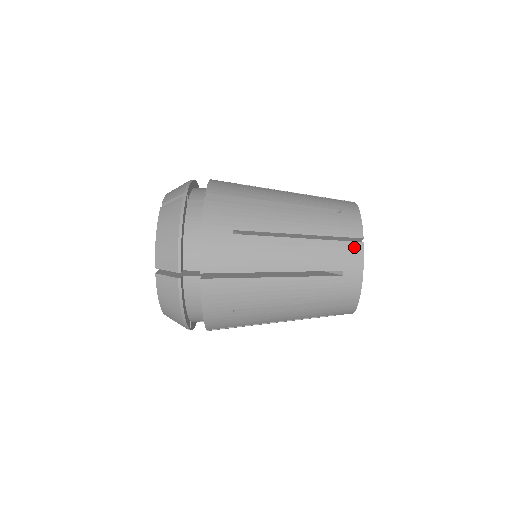
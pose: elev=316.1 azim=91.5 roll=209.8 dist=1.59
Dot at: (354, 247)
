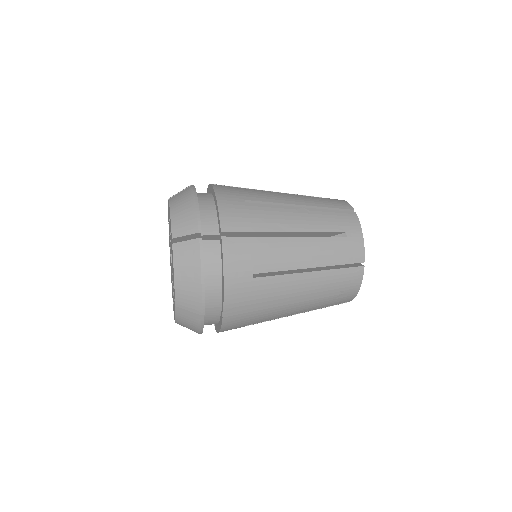
Dot at: (356, 271)
